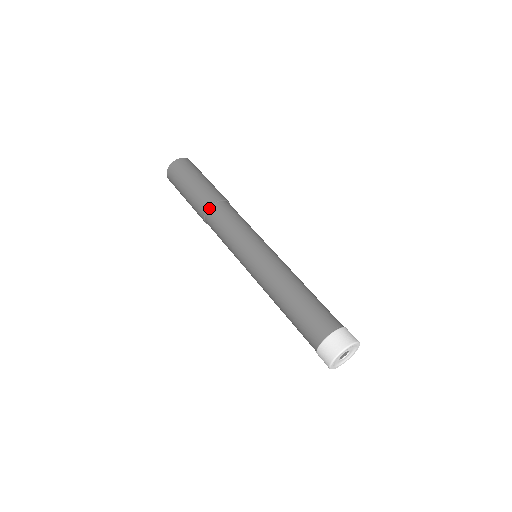
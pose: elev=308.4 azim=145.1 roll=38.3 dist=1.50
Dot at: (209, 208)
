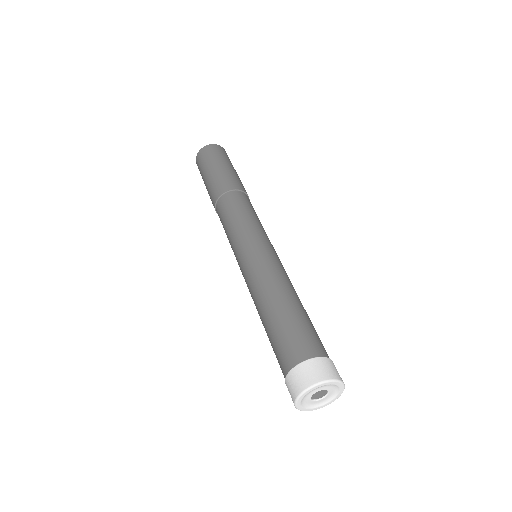
Dot at: (236, 190)
